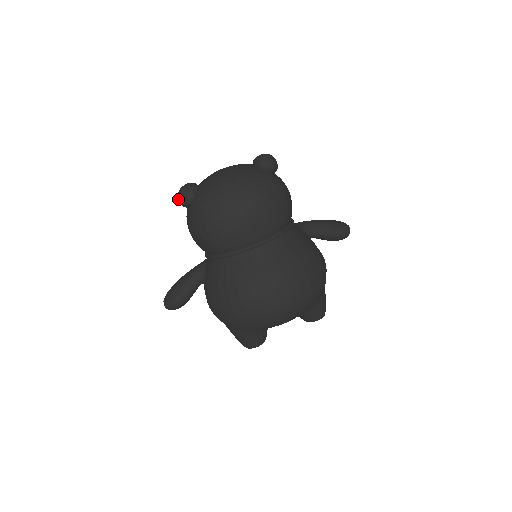
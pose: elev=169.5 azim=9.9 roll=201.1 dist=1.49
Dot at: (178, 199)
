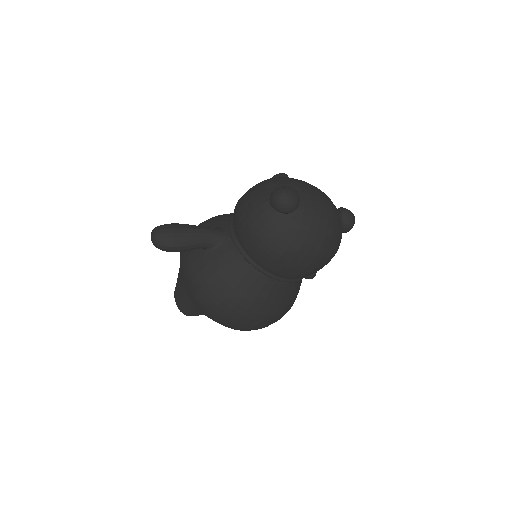
Dot at: (276, 196)
